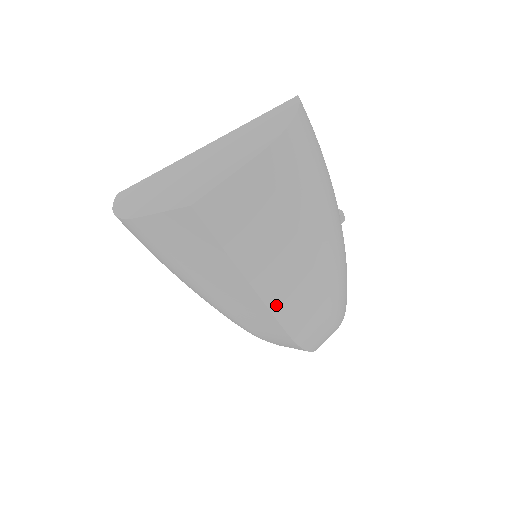
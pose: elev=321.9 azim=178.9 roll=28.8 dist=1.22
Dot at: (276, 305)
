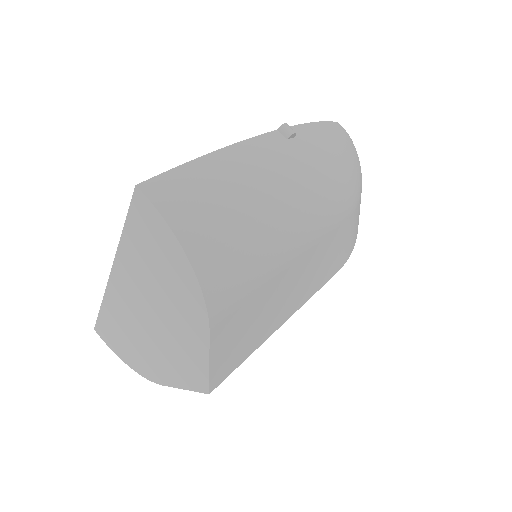
Dot at: (319, 283)
